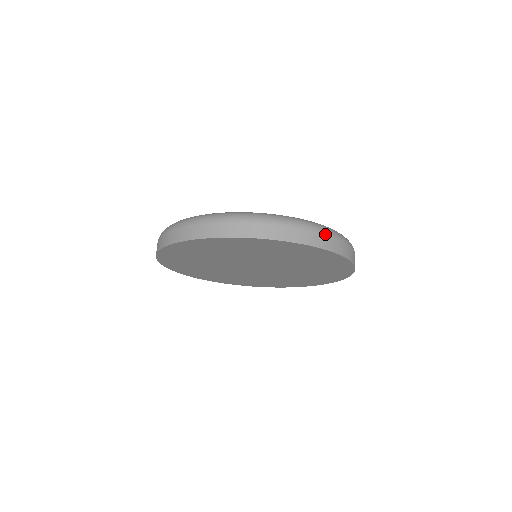
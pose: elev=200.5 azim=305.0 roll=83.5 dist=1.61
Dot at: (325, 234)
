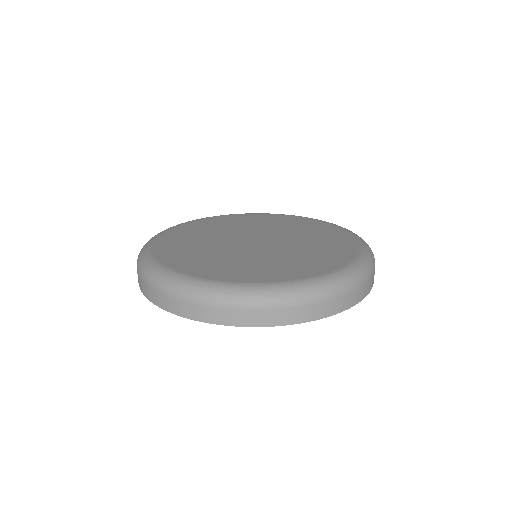
Dot at: (243, 308)
